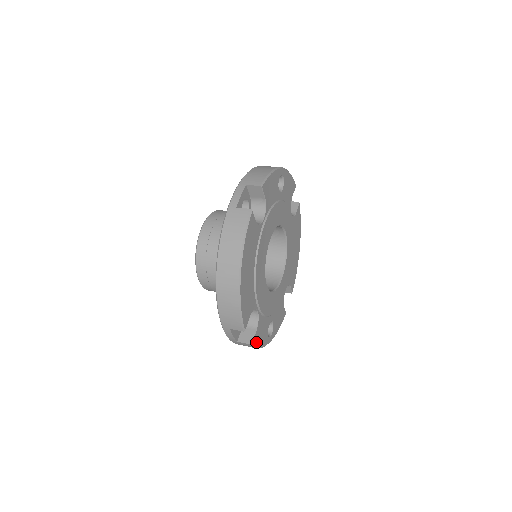
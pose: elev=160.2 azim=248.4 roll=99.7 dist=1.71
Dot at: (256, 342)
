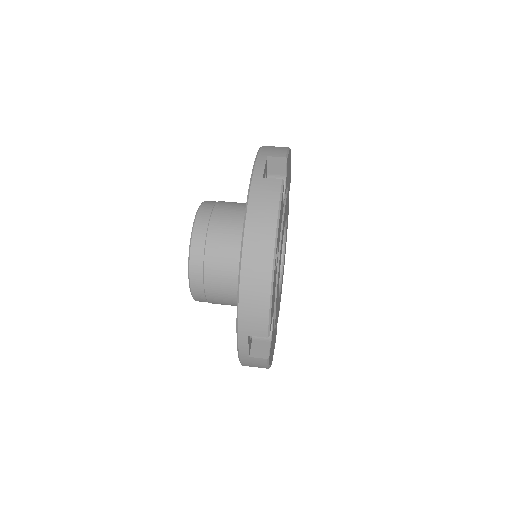
Dot at: occluded
